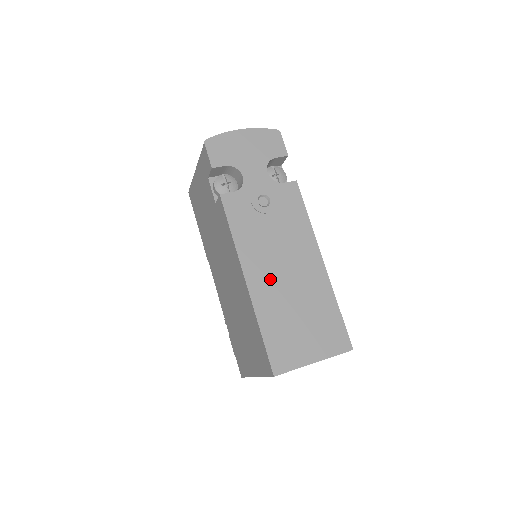
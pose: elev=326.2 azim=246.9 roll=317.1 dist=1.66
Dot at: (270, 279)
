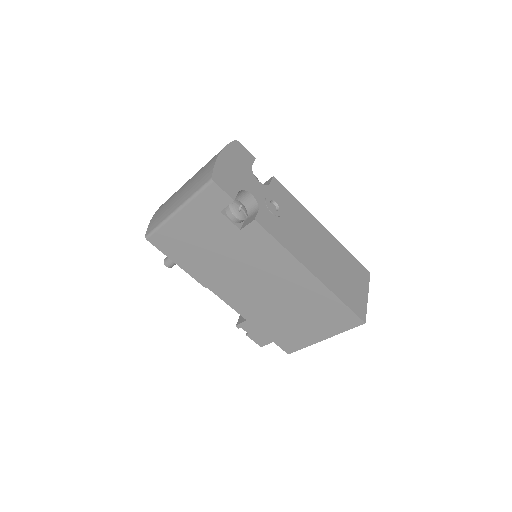
Dot at: (319, 262)
